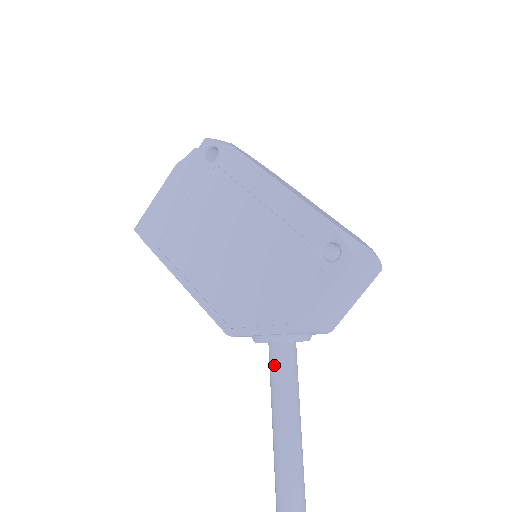
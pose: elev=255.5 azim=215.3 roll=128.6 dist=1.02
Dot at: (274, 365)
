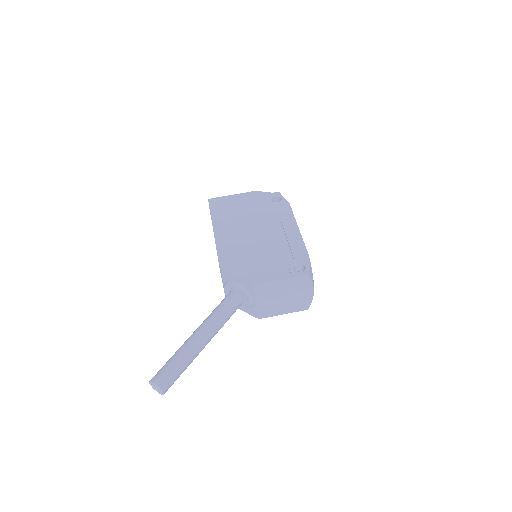
Dot at: (227, 300)
